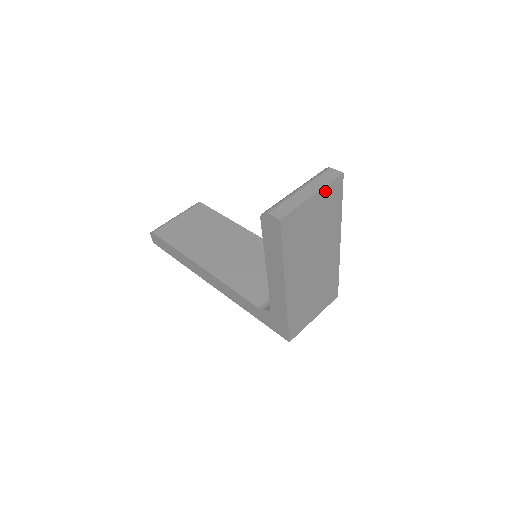
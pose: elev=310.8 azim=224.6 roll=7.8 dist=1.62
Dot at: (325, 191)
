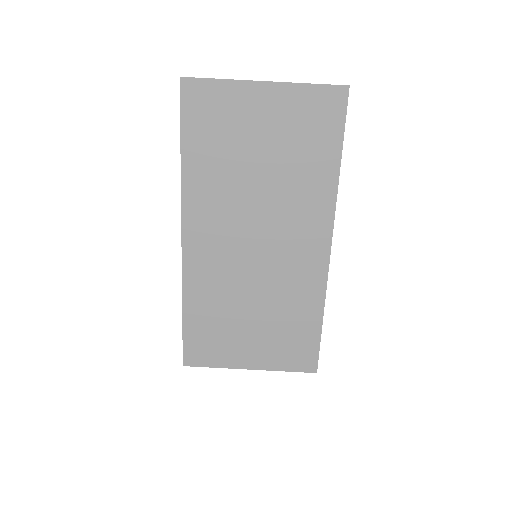
Dot at: (296, 94)
